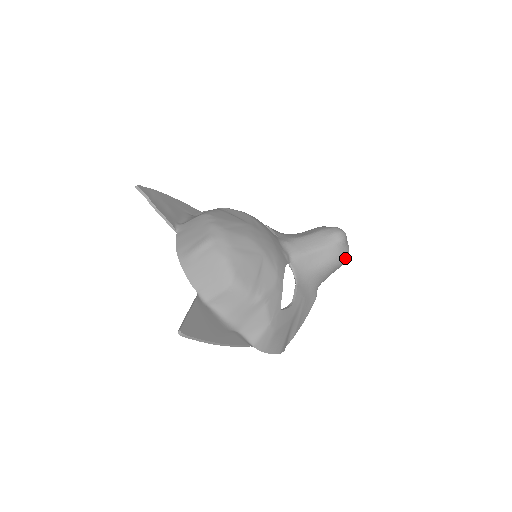
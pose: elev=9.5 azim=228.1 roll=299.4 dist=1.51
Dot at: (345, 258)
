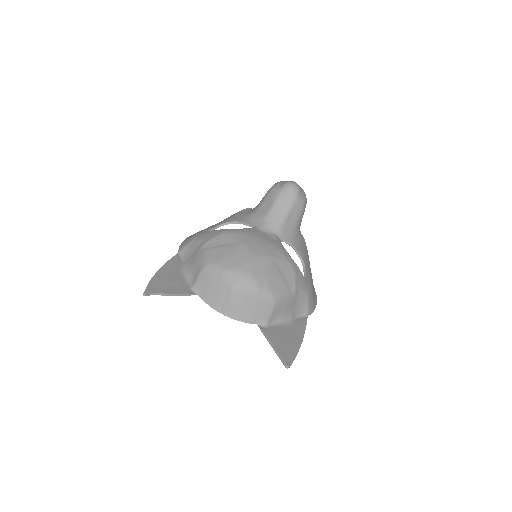
Dot at: (306, 199)
